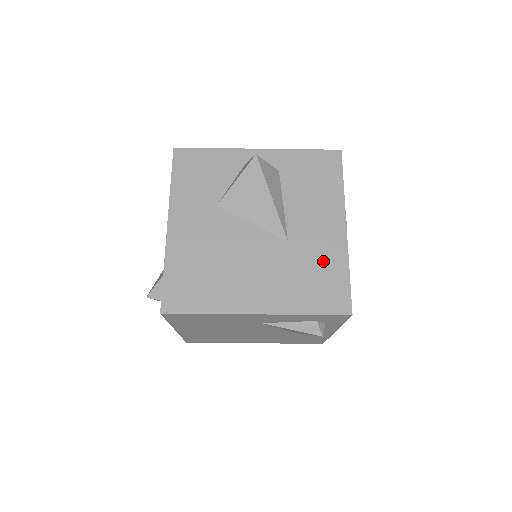
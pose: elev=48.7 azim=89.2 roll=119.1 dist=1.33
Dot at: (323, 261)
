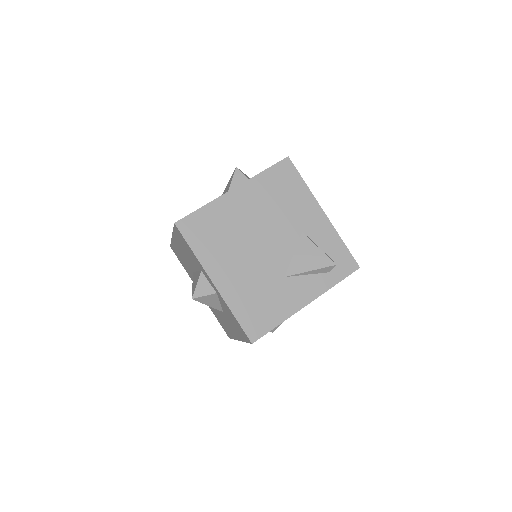
Dot at: occluded
